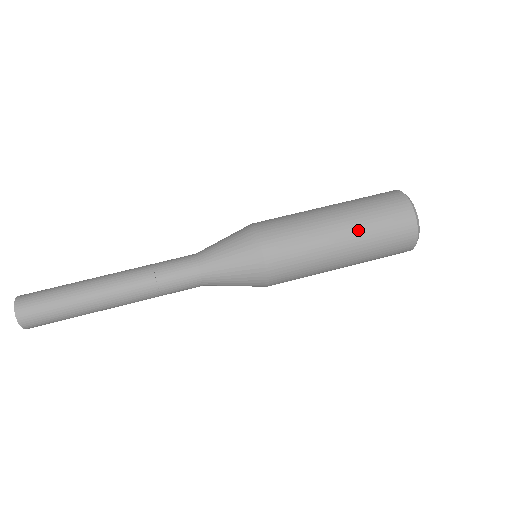
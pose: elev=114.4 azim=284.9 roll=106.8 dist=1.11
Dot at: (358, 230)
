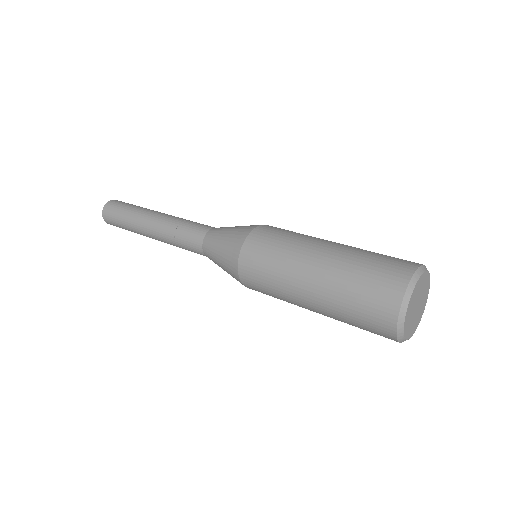
Dot at: (354, 247)
